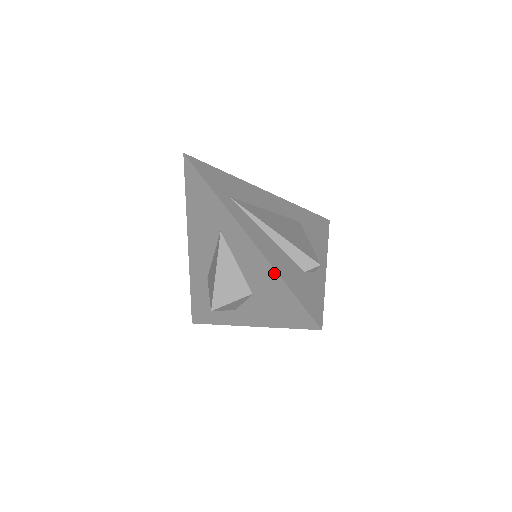
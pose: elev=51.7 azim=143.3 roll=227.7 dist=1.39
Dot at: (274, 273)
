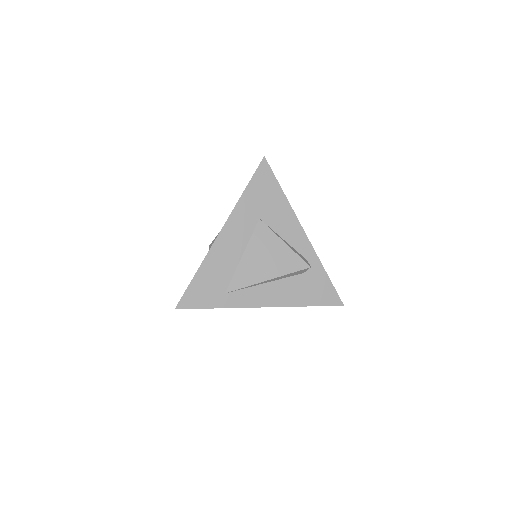
Dot at: (295, 306)
